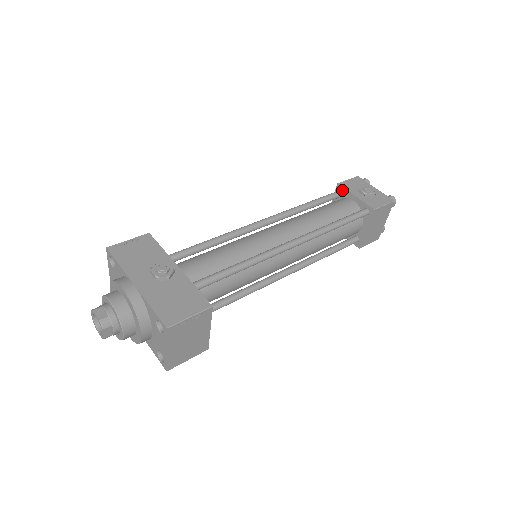
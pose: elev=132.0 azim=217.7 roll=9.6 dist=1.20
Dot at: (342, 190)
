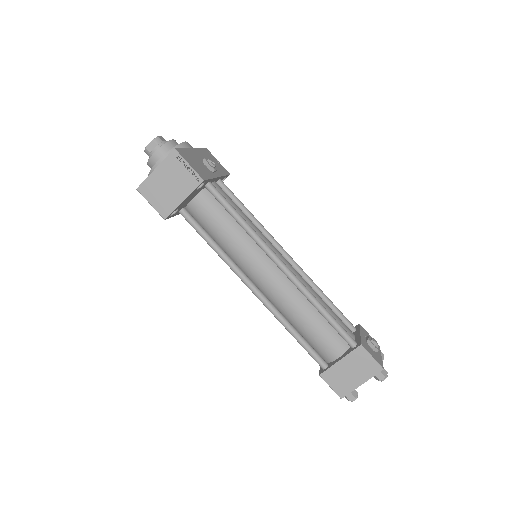
Dot at: (357, 328)
